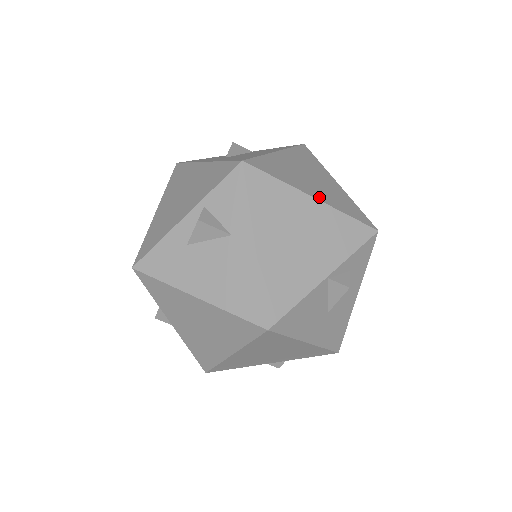
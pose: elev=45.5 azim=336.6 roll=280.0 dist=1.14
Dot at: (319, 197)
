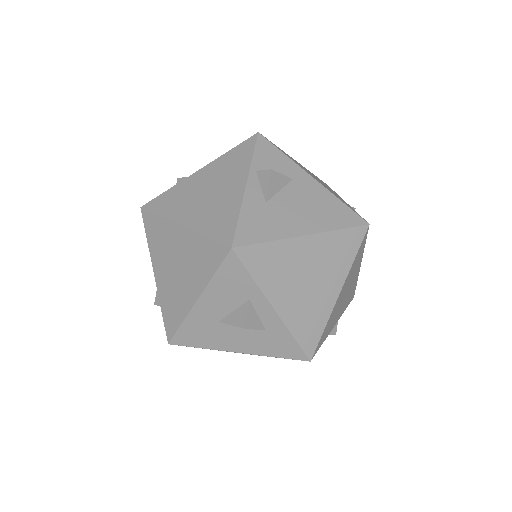
Dot at: occluded
